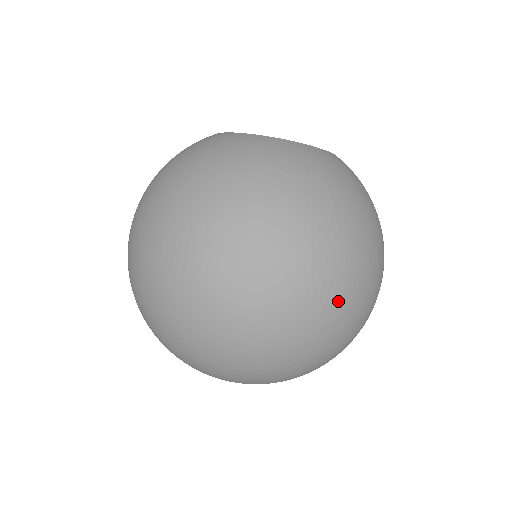
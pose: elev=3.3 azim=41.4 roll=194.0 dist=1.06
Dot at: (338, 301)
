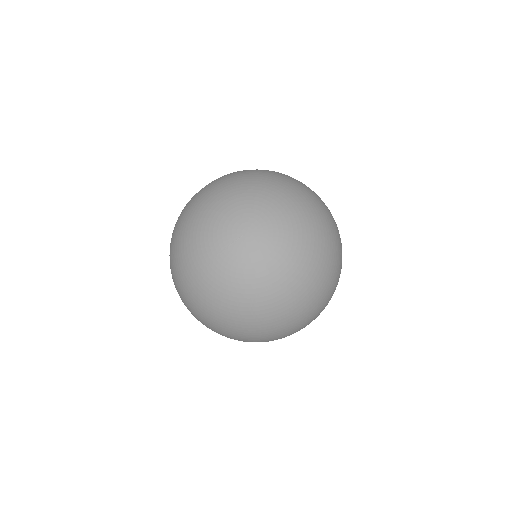
Dot at: occluded
